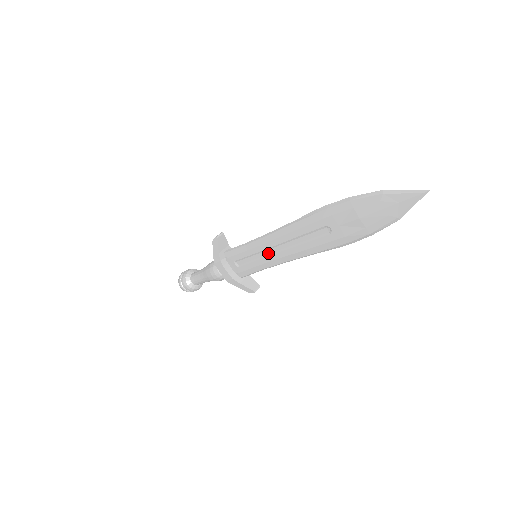
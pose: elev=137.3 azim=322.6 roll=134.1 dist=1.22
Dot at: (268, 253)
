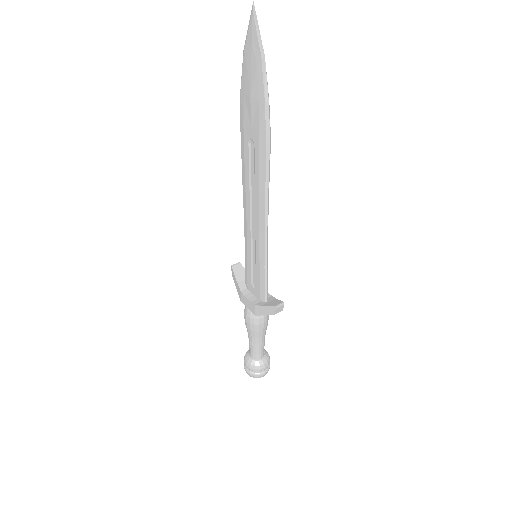
Dot at: (254, 237)
